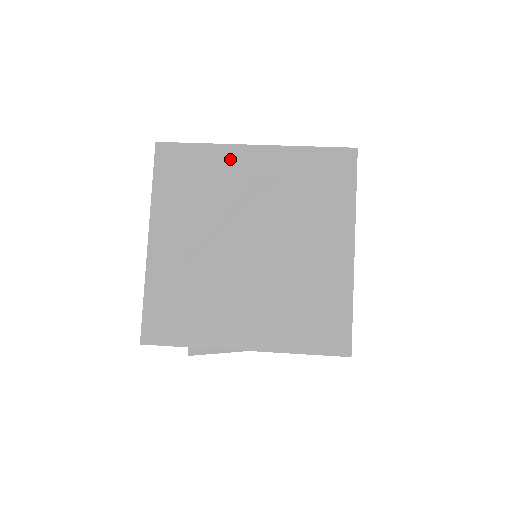
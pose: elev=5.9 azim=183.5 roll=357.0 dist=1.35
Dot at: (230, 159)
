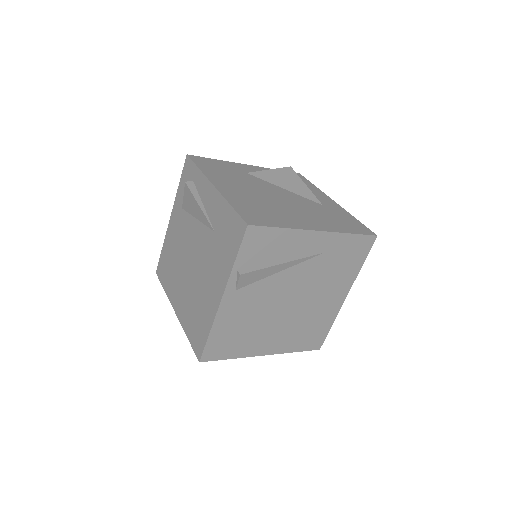
Dot at: (318, 193)
